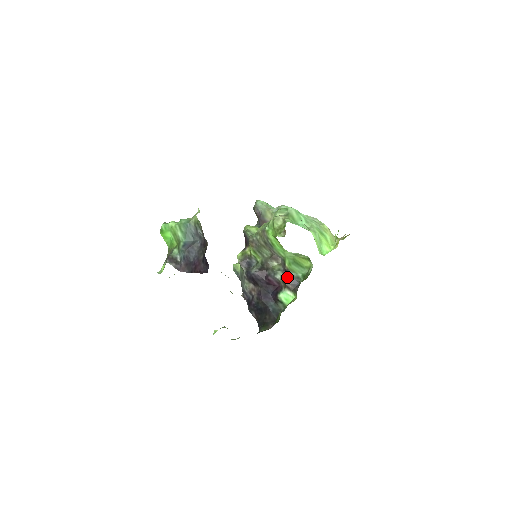
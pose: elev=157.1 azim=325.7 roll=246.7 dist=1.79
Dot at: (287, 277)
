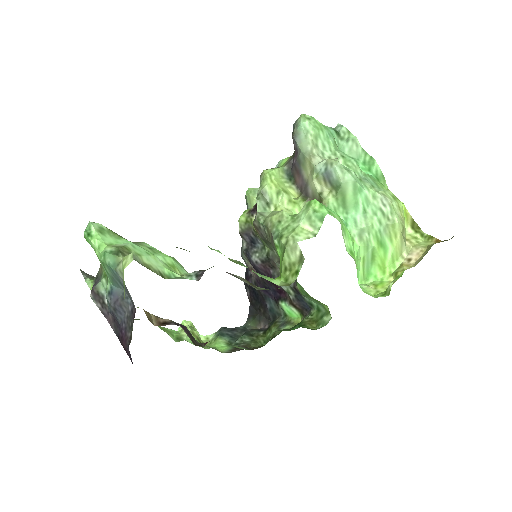
Dot at: (295, 296)
